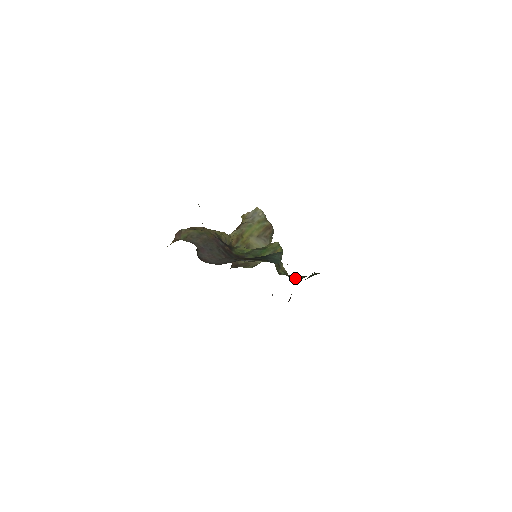
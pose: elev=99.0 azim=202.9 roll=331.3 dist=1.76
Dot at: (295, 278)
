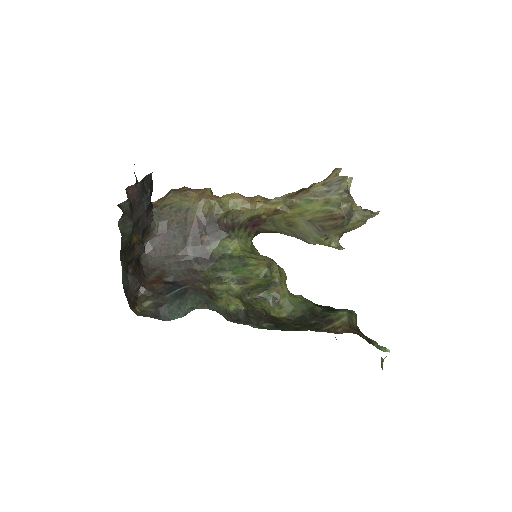
Dot at: (282, 309)
